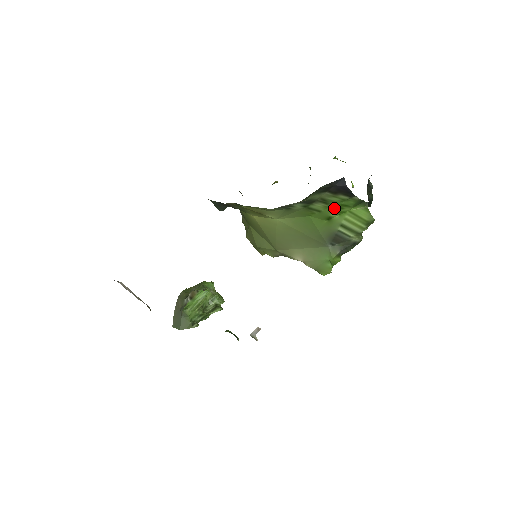
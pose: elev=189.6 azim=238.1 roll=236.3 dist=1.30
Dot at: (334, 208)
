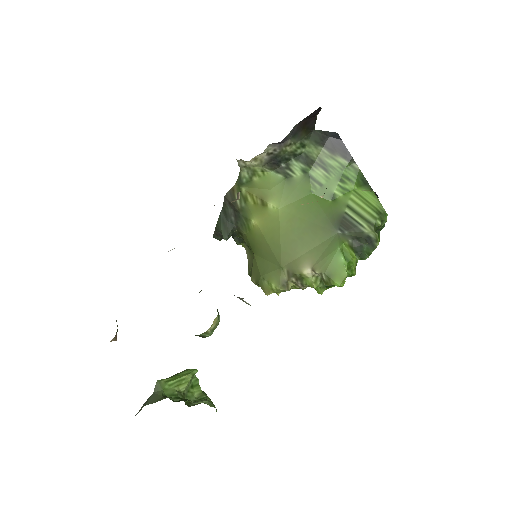
Dot at: (336, 180)
